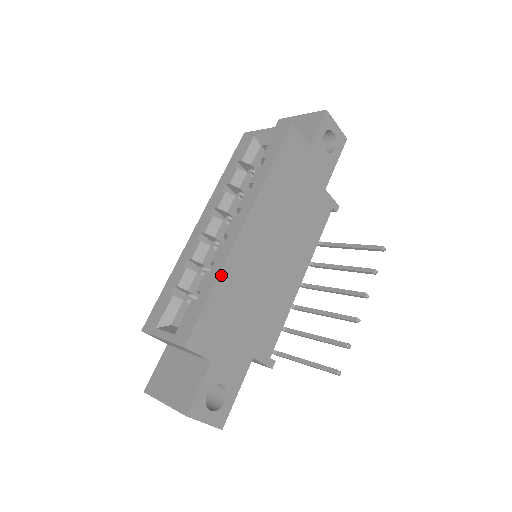
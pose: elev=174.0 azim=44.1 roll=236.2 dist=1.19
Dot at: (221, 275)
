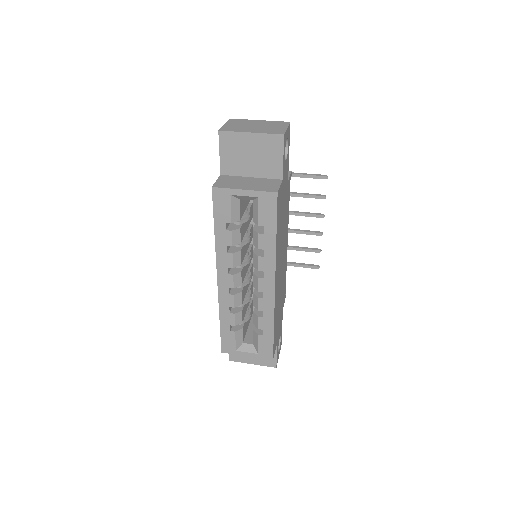
Dot at: (274, 318)
